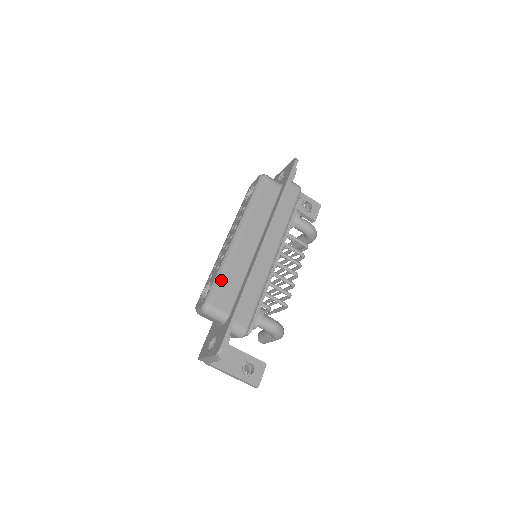
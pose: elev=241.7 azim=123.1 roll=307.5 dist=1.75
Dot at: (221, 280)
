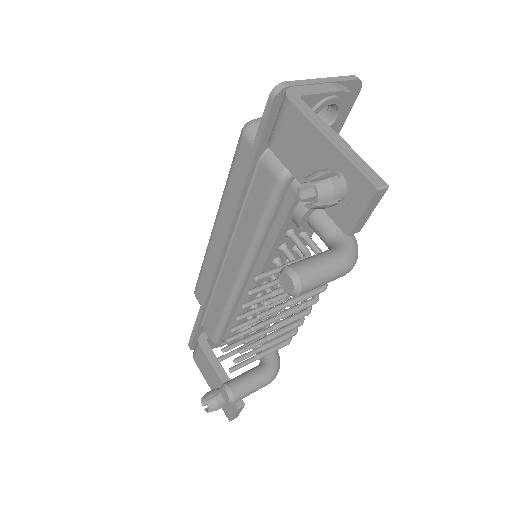
Dot at: occluded
